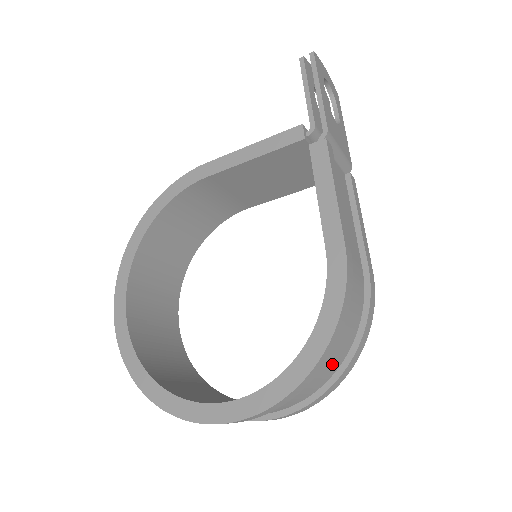
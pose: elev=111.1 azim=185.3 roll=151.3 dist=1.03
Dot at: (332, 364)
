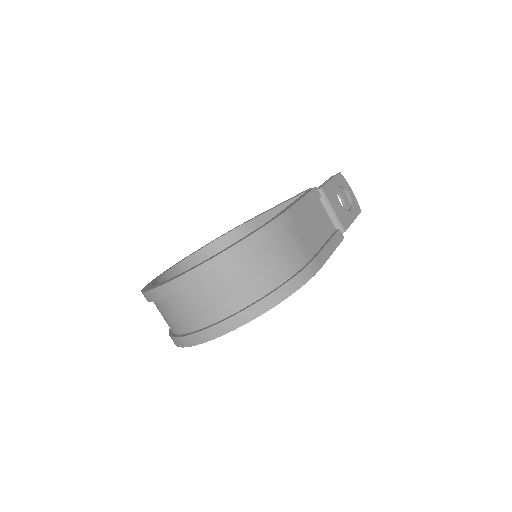
Dot at: (254, 283)
